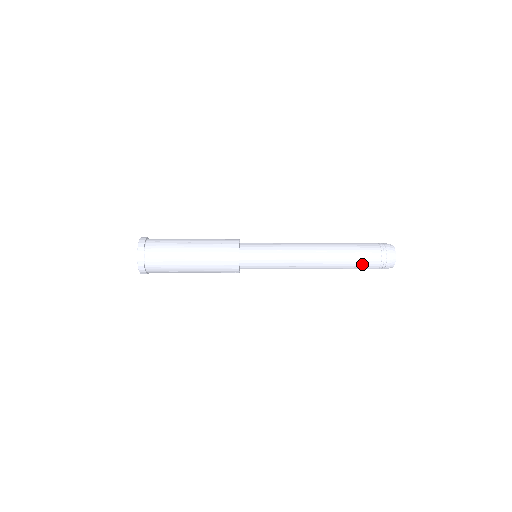
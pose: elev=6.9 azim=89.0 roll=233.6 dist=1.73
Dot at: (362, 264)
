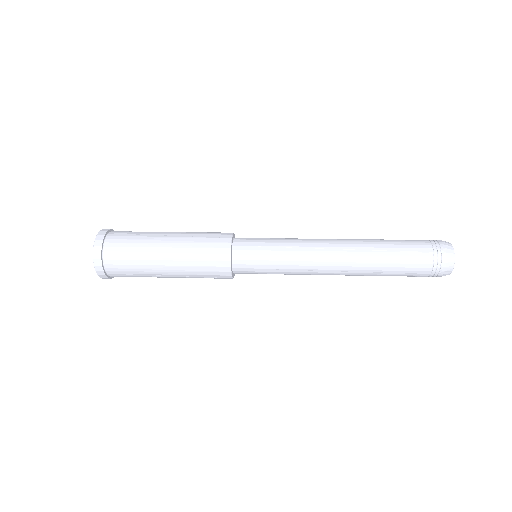
Dot at: (405, 268)
